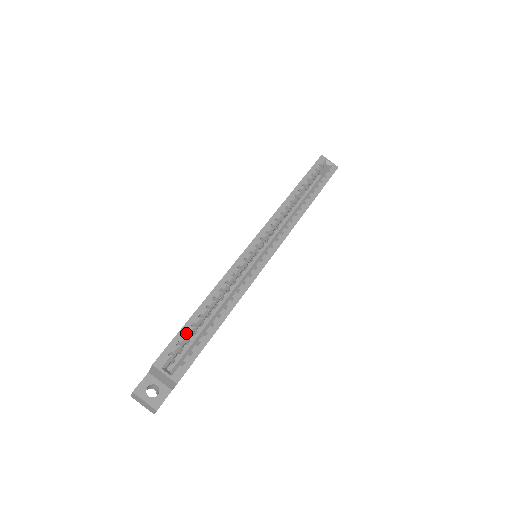
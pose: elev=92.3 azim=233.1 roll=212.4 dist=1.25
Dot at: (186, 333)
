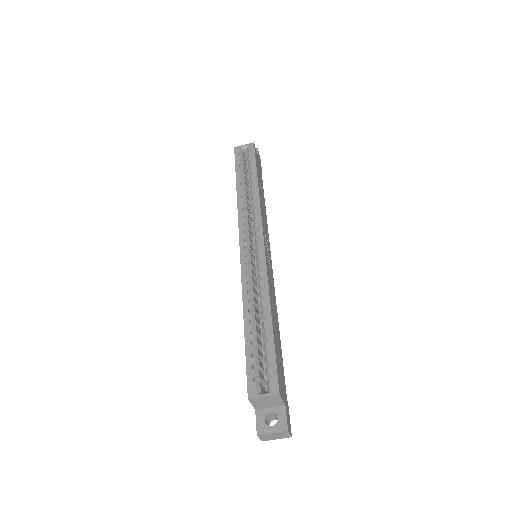
Dot at: (252, 354)
